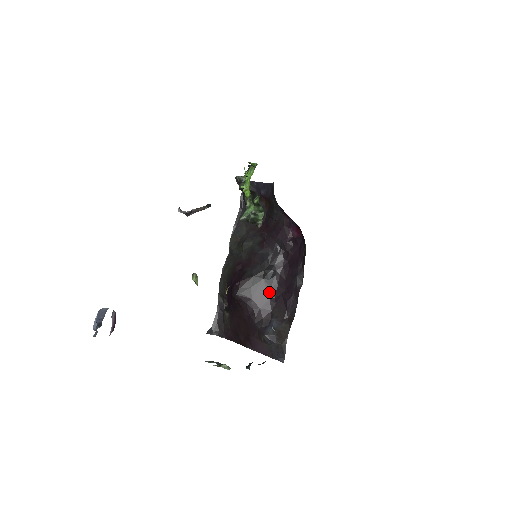
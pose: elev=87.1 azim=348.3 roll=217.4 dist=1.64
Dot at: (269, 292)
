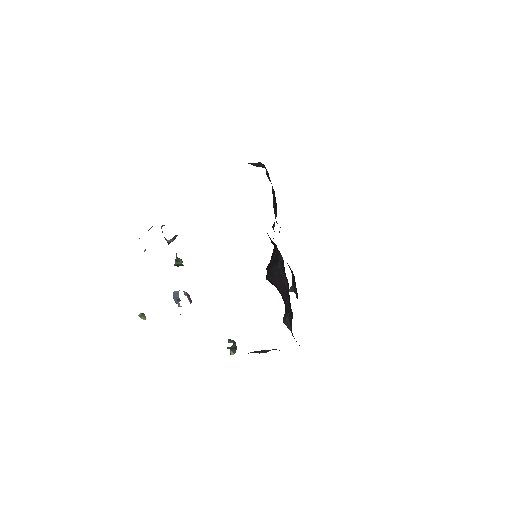
Dot at: occluded
